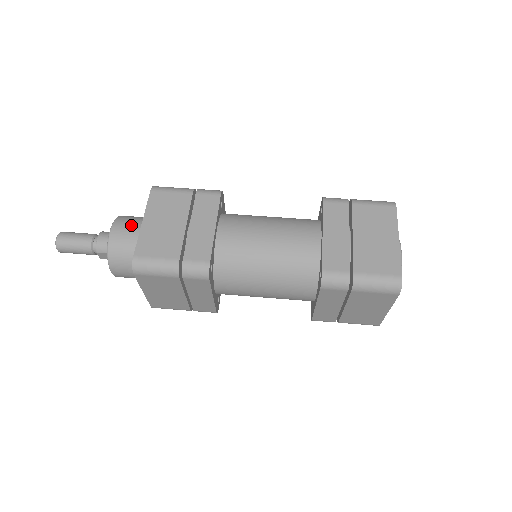
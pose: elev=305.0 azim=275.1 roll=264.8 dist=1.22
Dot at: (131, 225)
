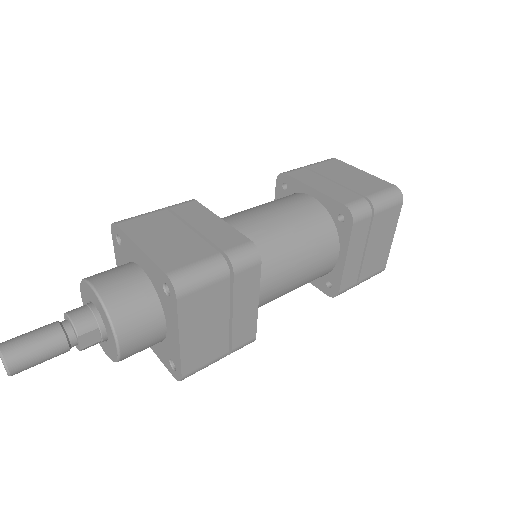
Dot at: (114, 272)
